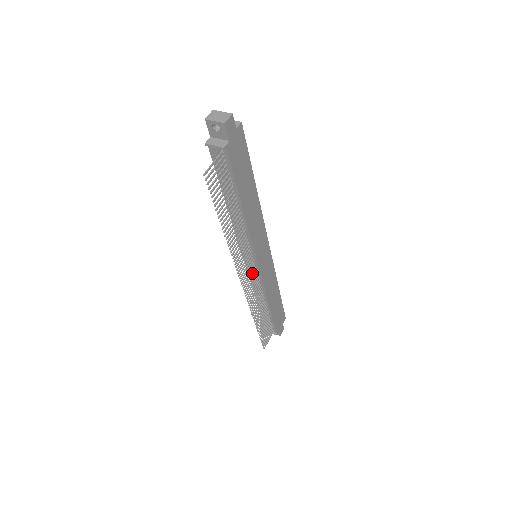
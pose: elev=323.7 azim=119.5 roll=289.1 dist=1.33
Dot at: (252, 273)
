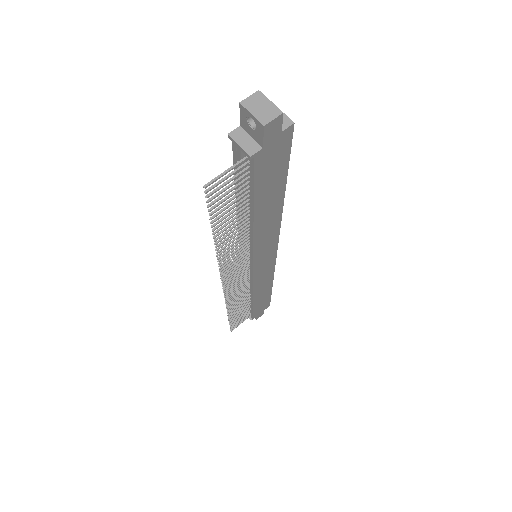
Dot at: (242, 274)
